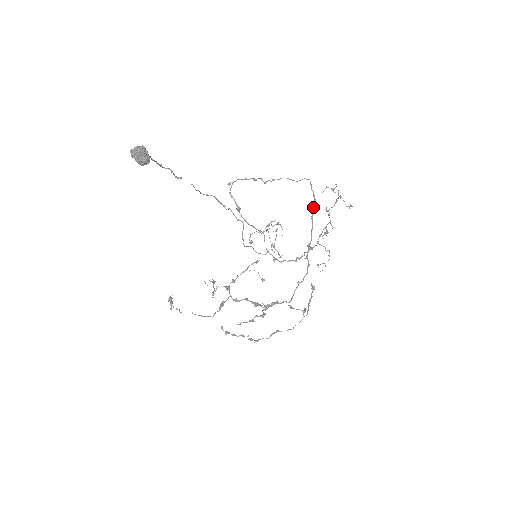
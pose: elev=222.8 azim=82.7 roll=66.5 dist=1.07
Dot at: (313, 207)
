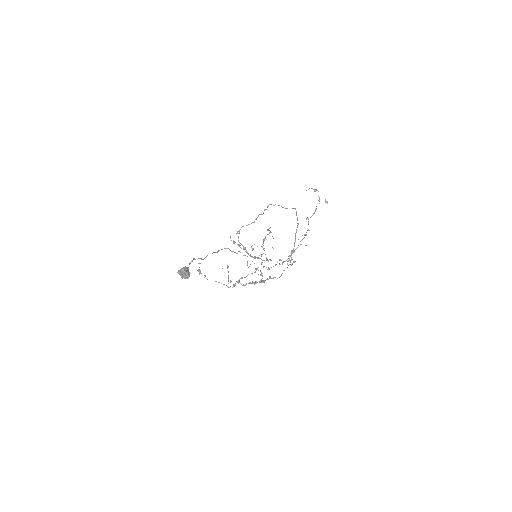
Dot at: occluded
